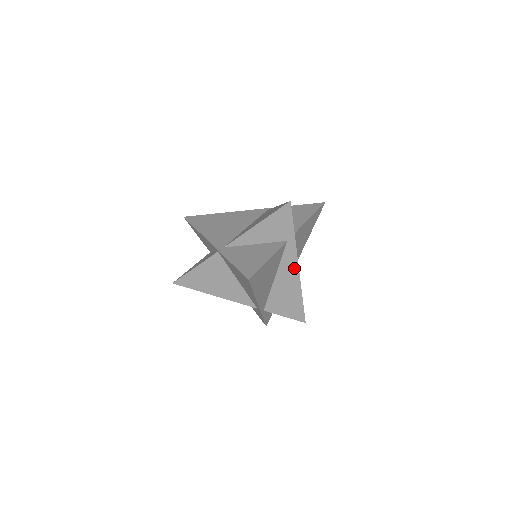
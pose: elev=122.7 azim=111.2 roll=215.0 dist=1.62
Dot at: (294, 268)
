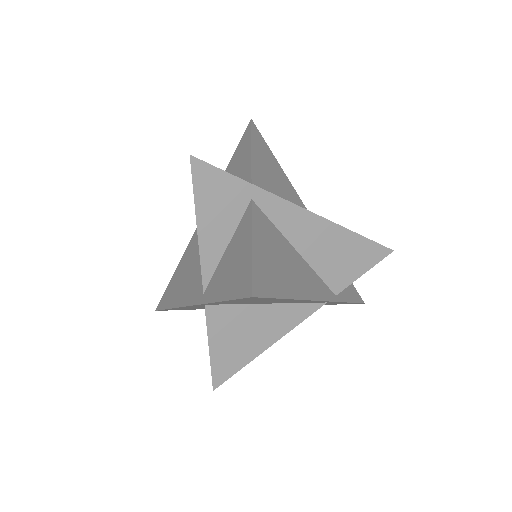
Dot at: (301, 216)
